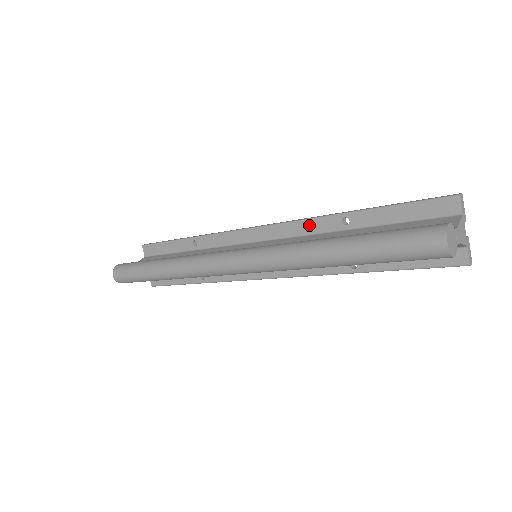
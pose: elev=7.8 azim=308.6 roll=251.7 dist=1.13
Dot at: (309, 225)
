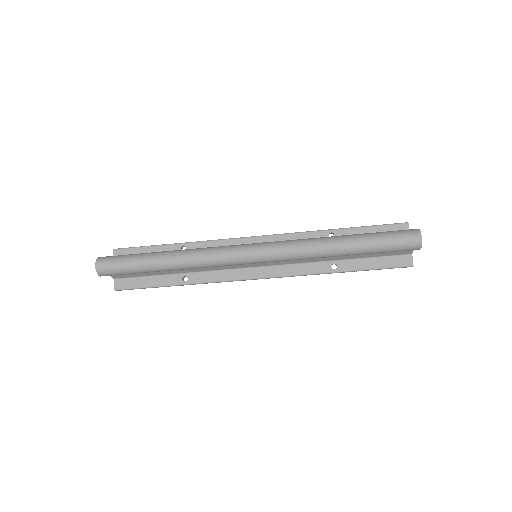
Dot at: (301, 237)
